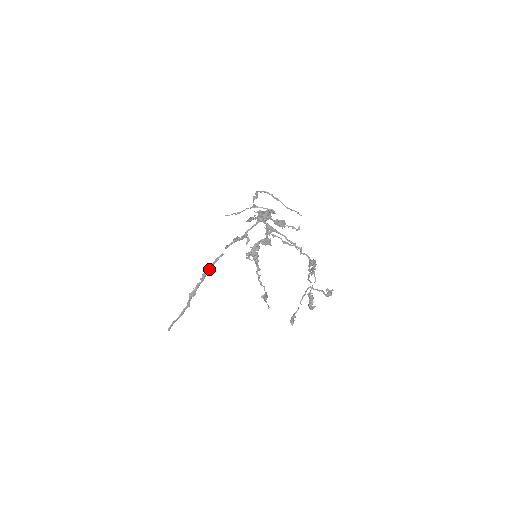
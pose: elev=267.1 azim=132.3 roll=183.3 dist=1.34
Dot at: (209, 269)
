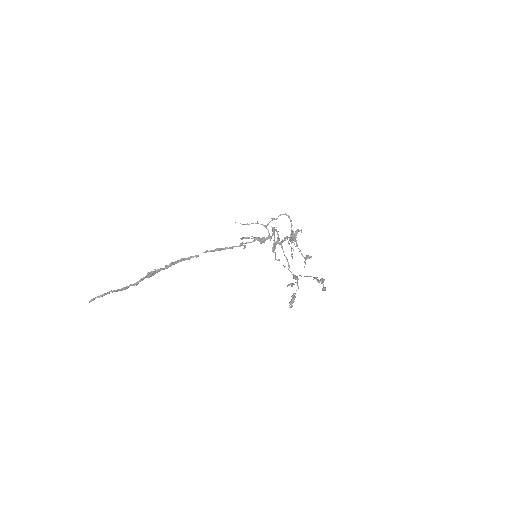
Dot at: (178, 262)
